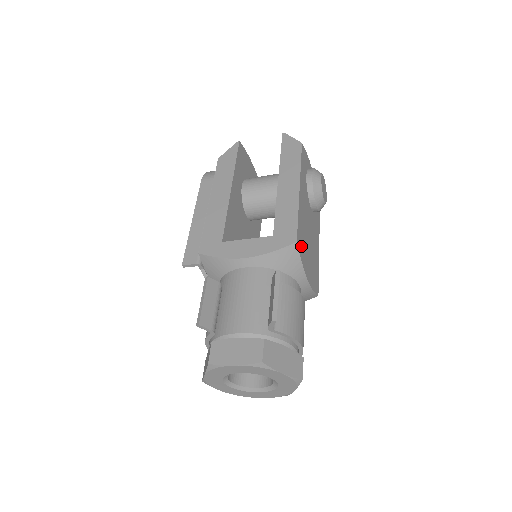
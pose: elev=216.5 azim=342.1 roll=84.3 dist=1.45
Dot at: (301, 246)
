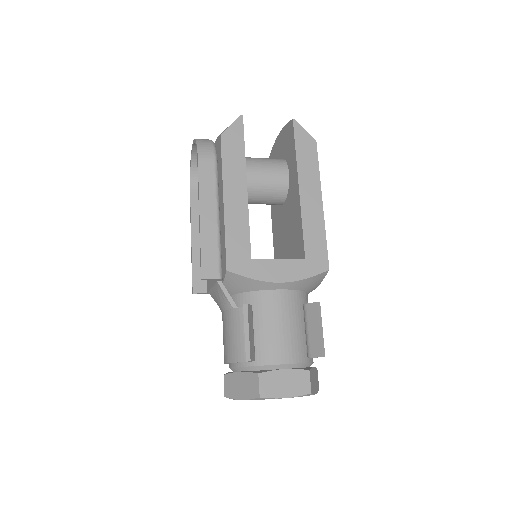
Dot at: occluded
